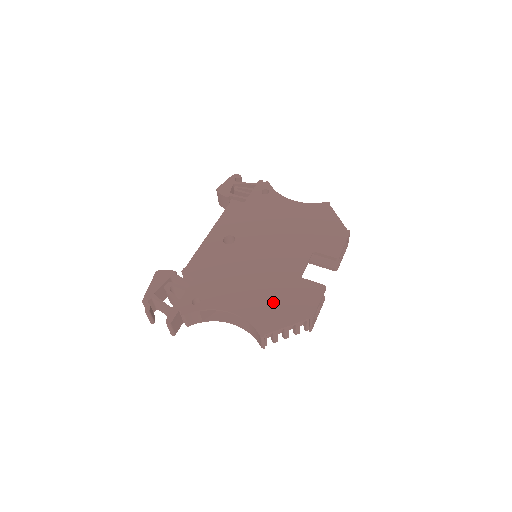
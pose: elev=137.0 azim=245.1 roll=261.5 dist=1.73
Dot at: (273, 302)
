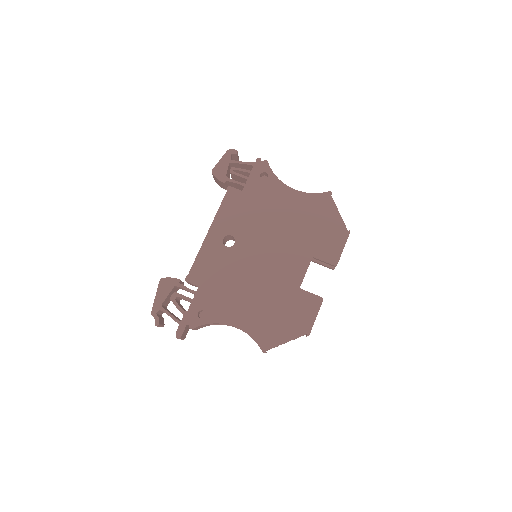
Dot at: (274, 316)
